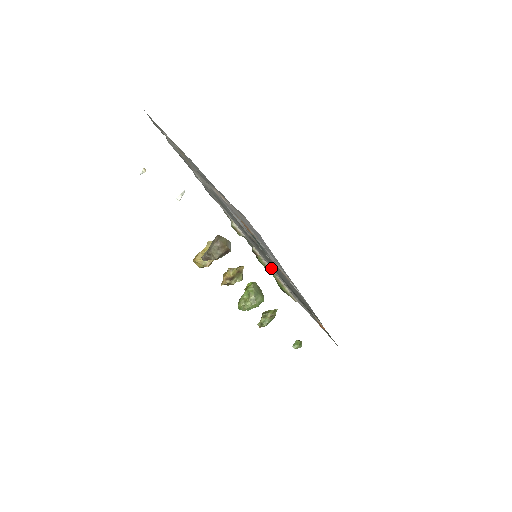
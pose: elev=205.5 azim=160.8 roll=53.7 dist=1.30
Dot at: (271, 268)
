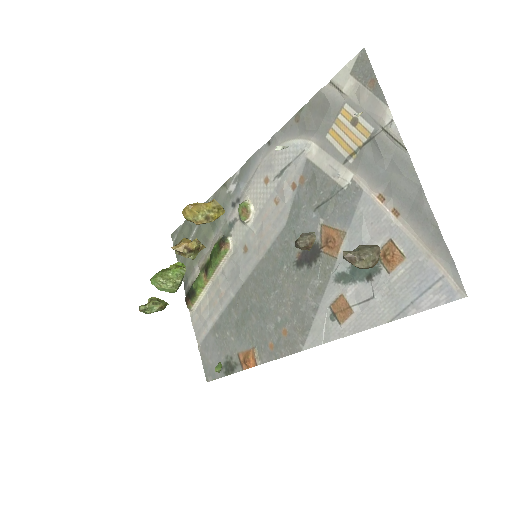
Dot at: (222, 268)
